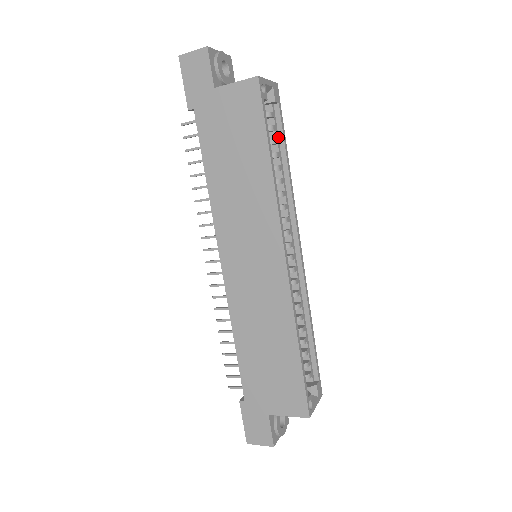
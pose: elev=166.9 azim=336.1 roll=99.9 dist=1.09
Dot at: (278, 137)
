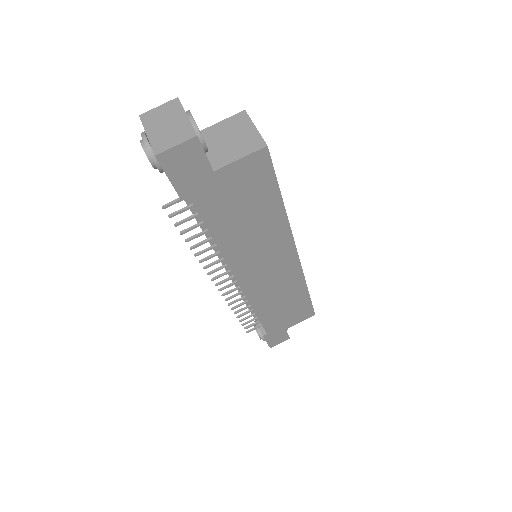
Dot at: occluded
